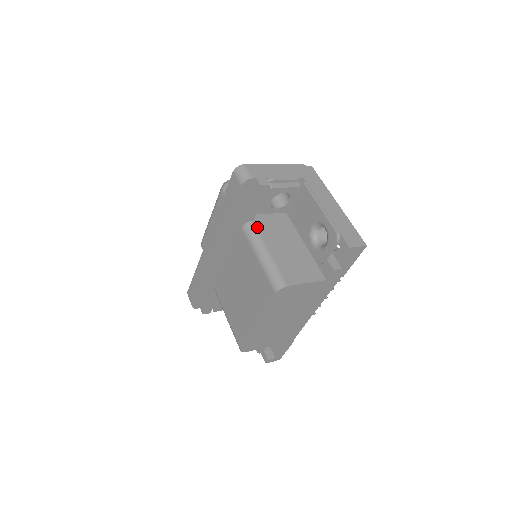
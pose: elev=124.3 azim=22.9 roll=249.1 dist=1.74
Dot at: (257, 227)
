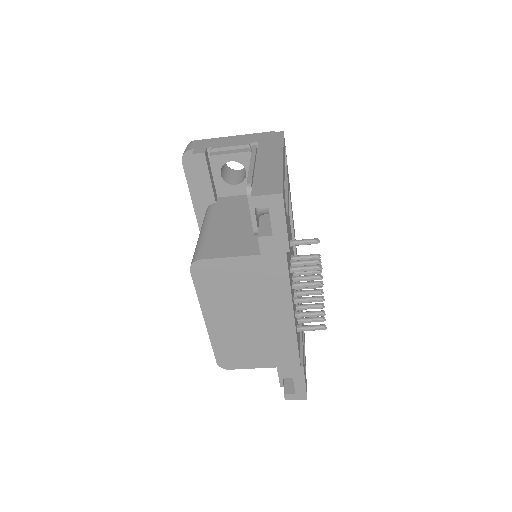
Dot at: (214, 208)
